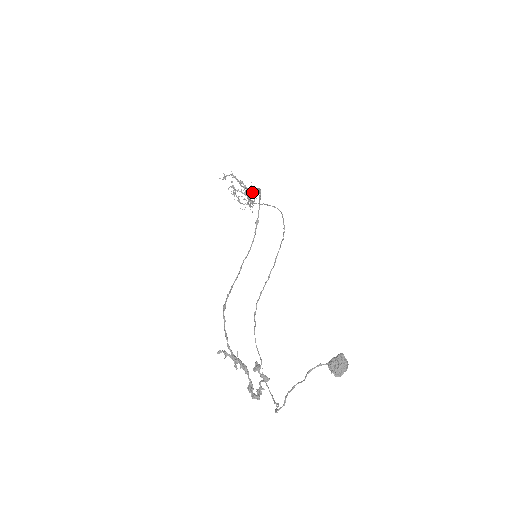
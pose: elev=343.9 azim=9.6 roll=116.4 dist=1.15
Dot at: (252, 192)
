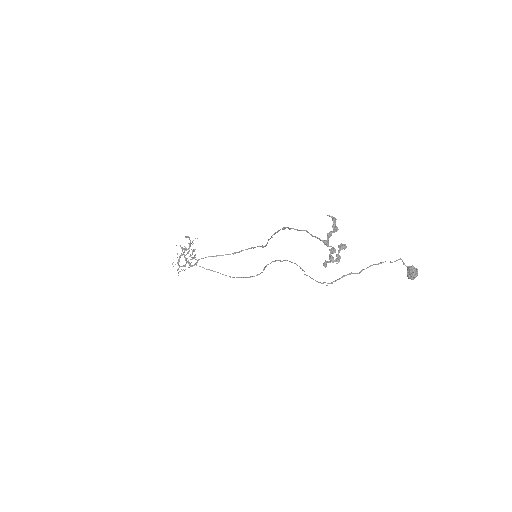
Dot at: (211, 256)
